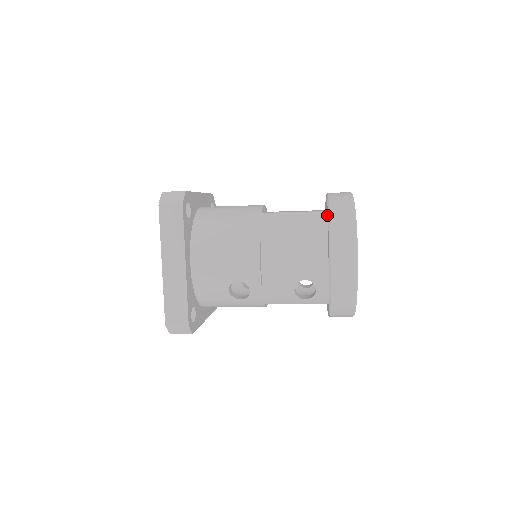
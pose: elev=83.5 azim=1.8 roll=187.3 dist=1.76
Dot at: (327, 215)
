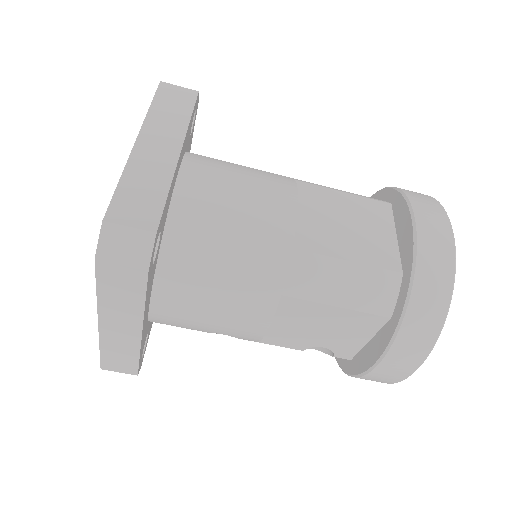
Dot at: (400, 286)
